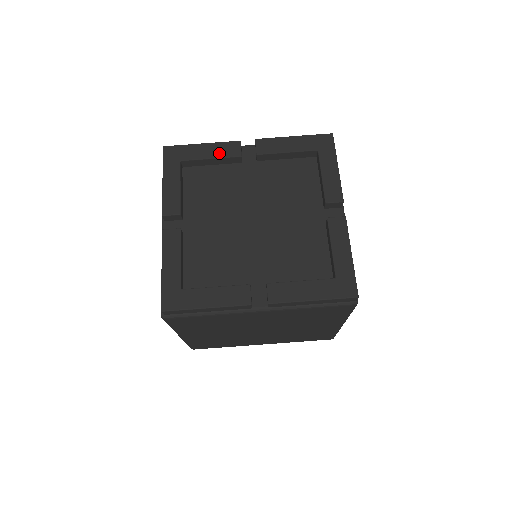
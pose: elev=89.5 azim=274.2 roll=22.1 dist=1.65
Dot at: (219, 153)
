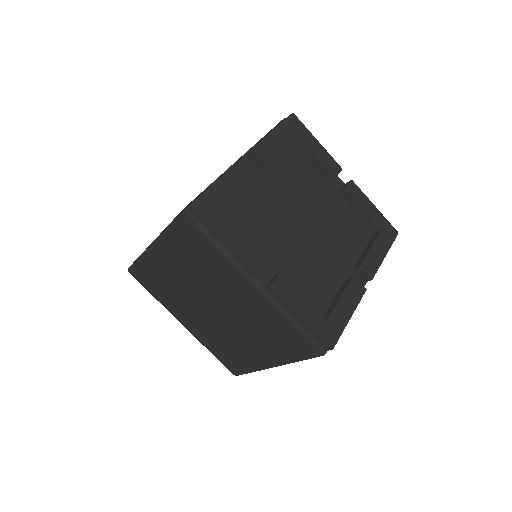
Dot at: (242, 180)
